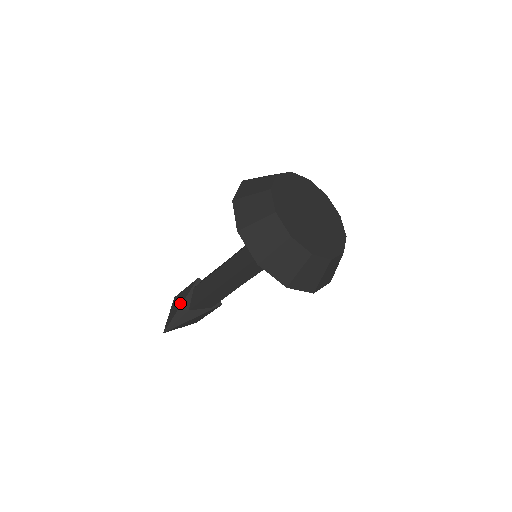
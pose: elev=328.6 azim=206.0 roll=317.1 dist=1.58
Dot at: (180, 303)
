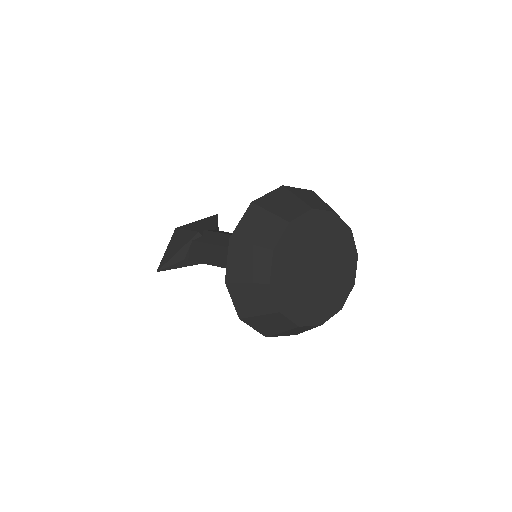
Dot at: (177, 249)
